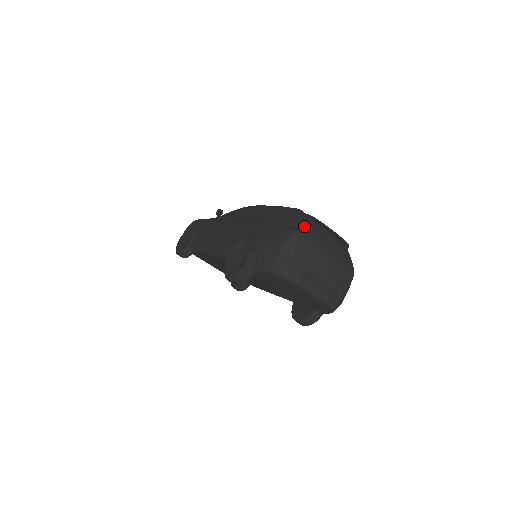
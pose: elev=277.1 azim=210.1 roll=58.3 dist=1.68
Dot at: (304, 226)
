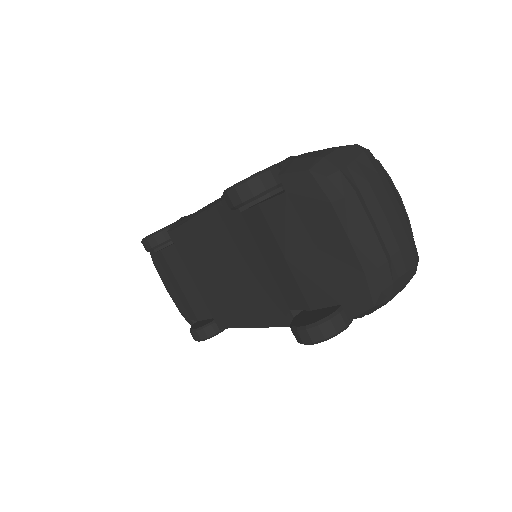
Dot at: occluded
